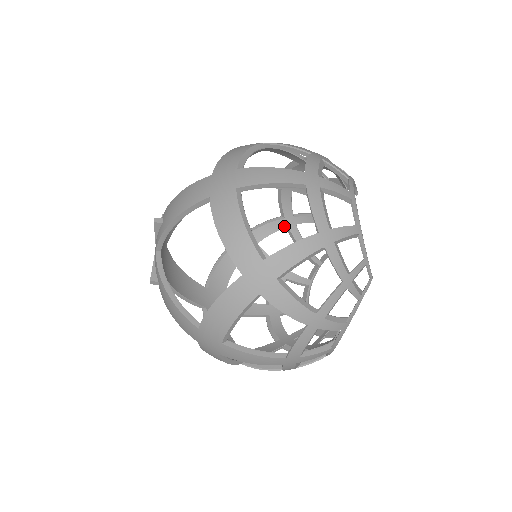
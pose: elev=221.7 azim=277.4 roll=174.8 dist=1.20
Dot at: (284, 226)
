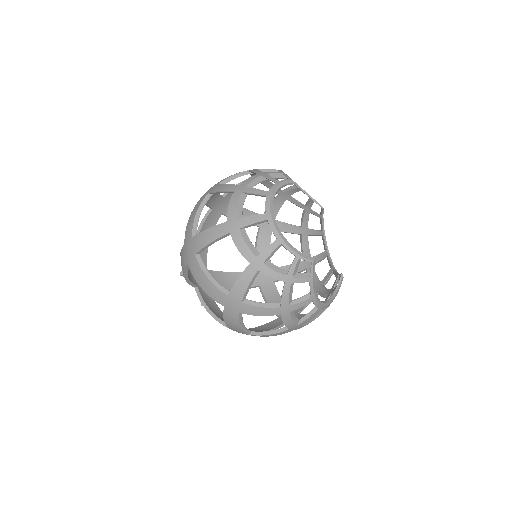
Dot at: (284, 200)
